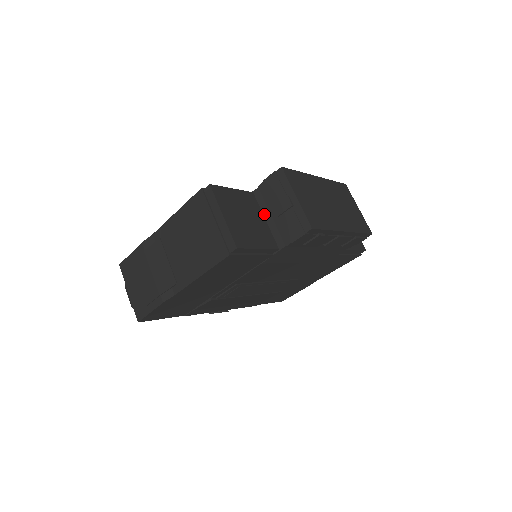
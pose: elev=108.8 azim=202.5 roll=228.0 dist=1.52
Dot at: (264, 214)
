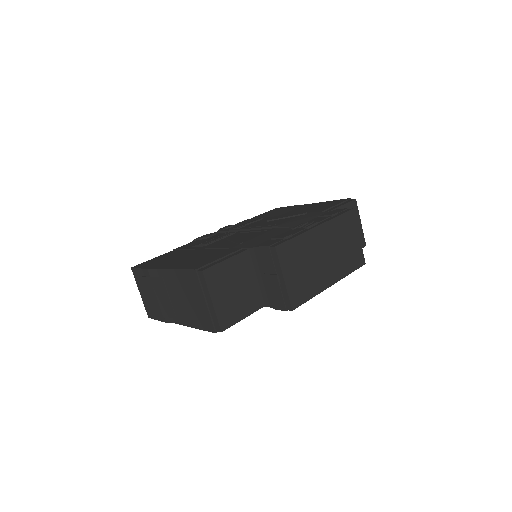
Dot at: (256, 272)
